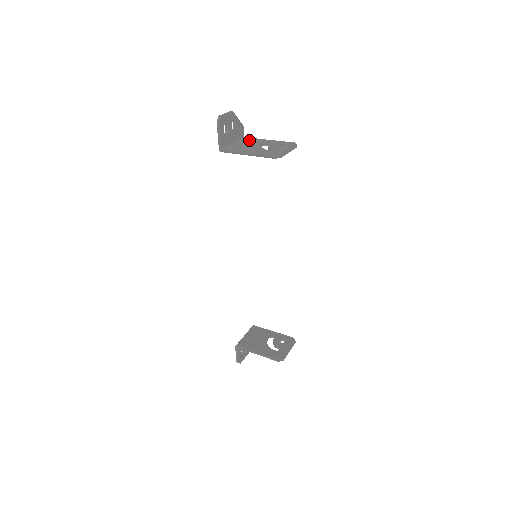
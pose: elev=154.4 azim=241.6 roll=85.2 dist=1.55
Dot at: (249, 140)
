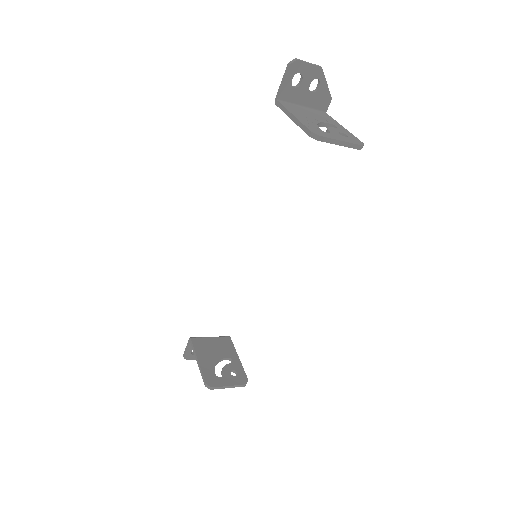
Dot at: (323, 115)
